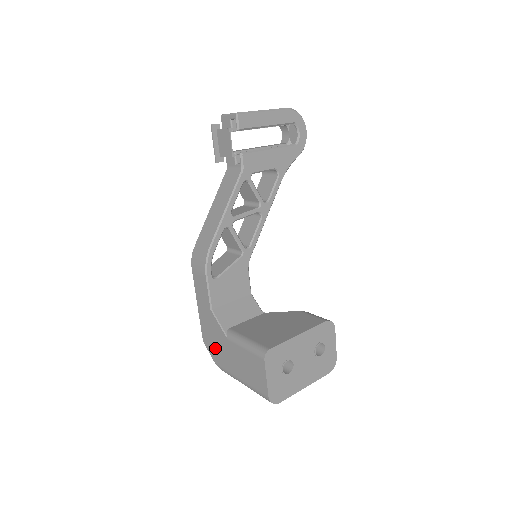
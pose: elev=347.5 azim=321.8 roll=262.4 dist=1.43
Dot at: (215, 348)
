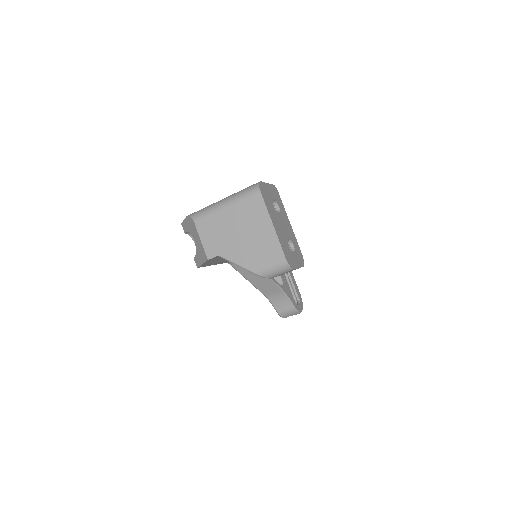
Dot at: occluded
